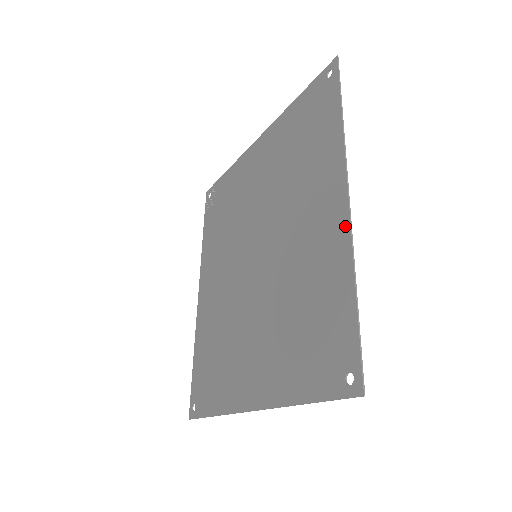
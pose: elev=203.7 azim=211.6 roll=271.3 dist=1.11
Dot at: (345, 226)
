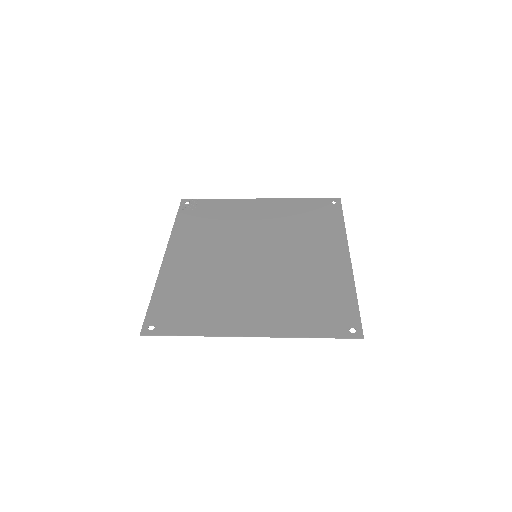
Dot at: (348, 267)
